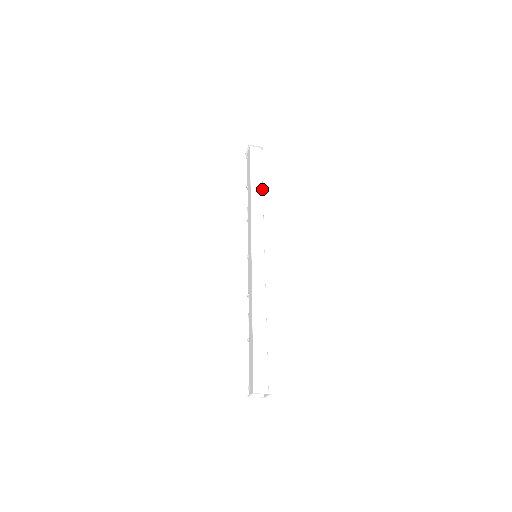
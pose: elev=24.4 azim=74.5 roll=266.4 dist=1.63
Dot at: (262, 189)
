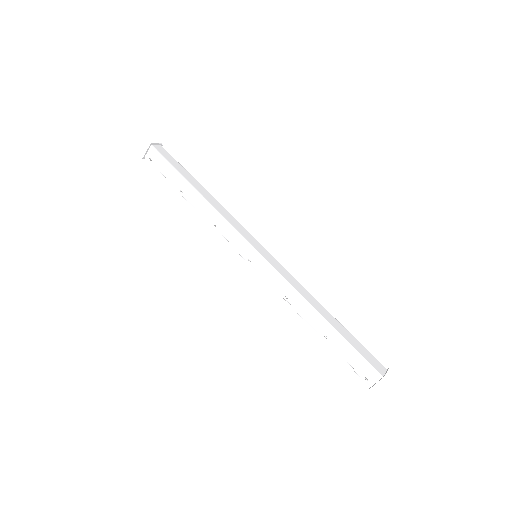
Dot at: (203, 187)
